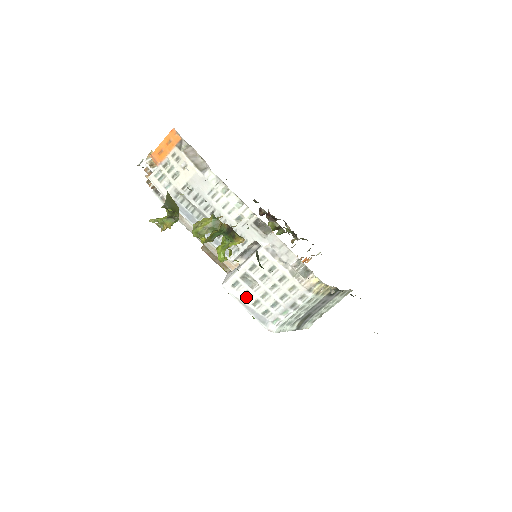
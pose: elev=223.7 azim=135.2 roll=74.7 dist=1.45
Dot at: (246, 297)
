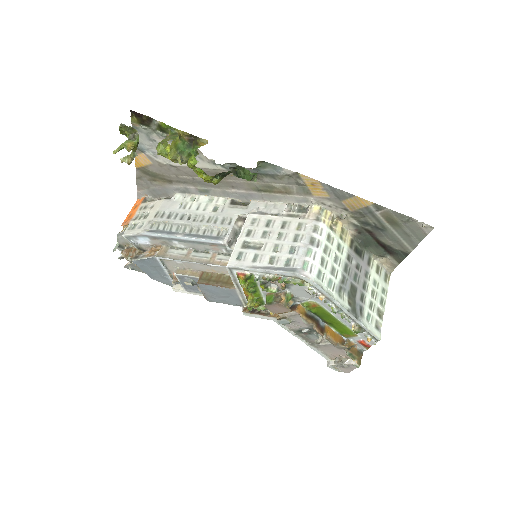
Dot at: (258, 261)
